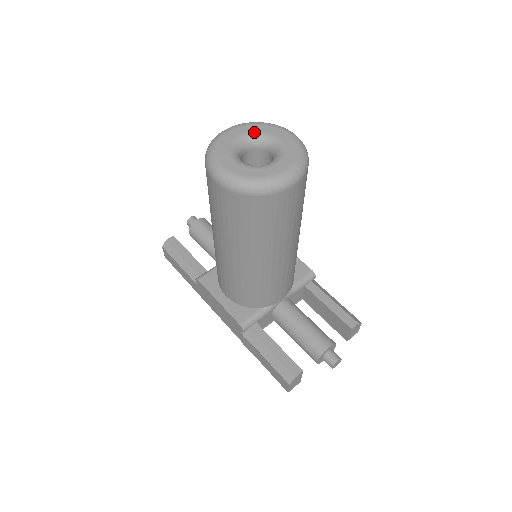
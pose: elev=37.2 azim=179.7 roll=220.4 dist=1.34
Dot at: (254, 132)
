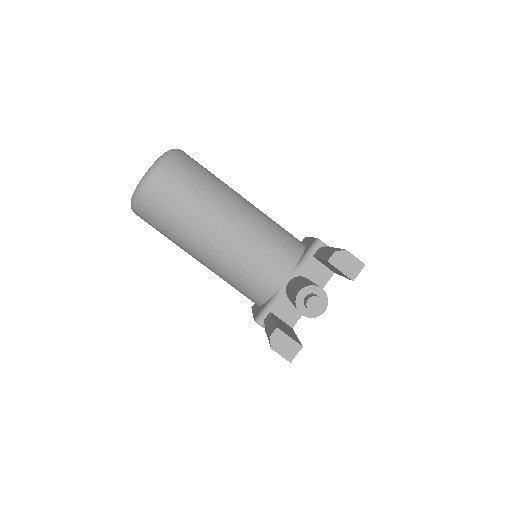
Dot at: occluded
